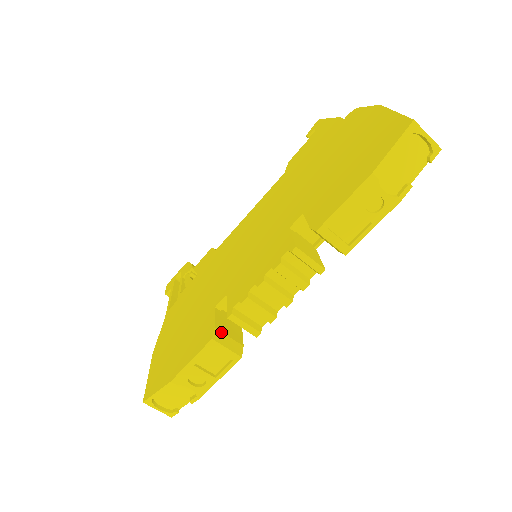
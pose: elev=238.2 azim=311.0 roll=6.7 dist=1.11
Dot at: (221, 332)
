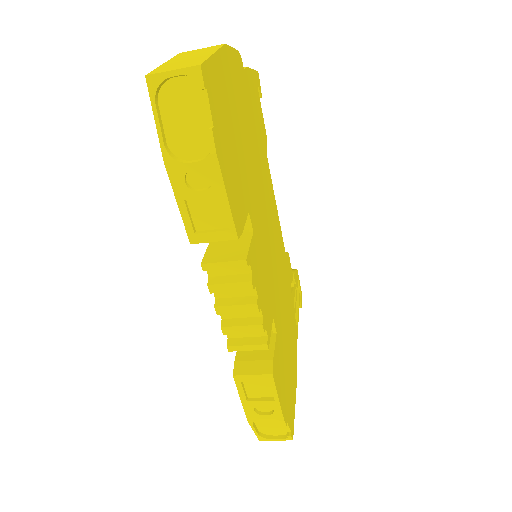
Dot at: (243, 361)
